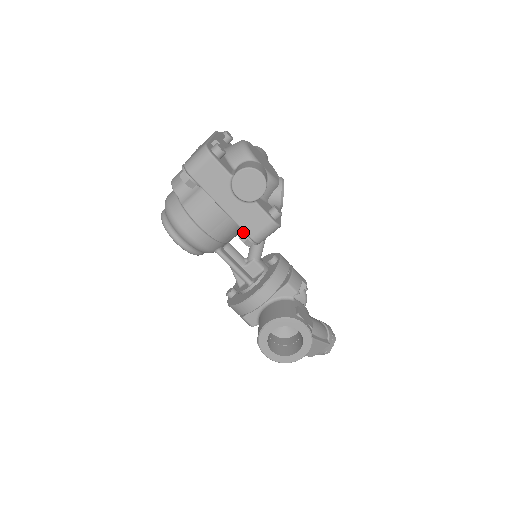
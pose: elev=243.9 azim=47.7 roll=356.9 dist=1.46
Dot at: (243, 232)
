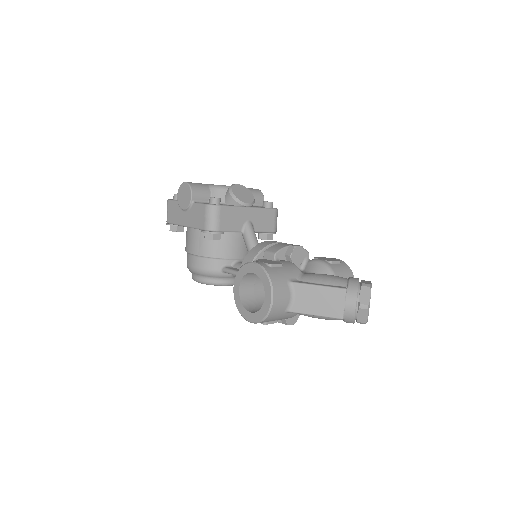
Dot at: (201, 231)
